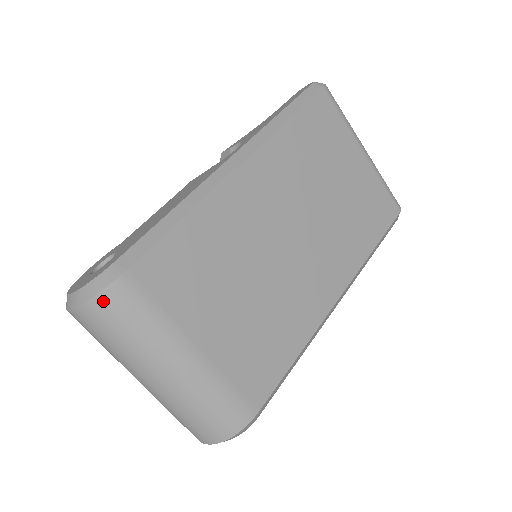
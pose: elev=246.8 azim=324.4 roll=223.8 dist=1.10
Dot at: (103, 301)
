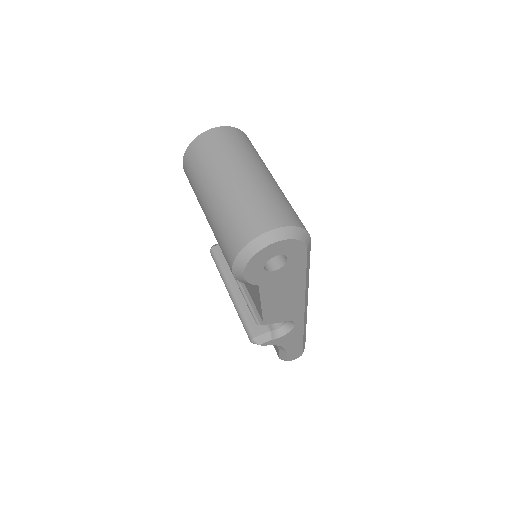
Dot at: (244, 134)
